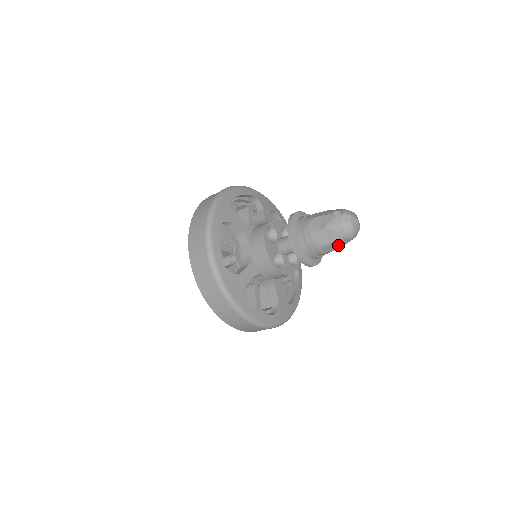
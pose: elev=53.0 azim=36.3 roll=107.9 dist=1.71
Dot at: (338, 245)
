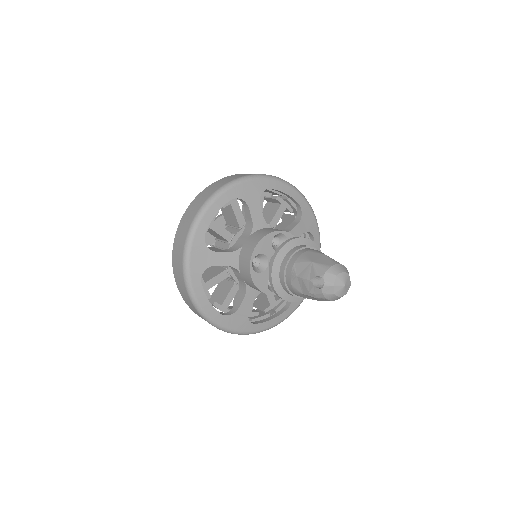
Dot at: occluded
